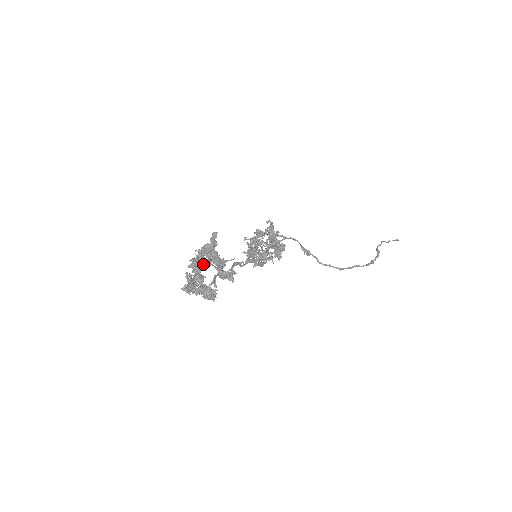
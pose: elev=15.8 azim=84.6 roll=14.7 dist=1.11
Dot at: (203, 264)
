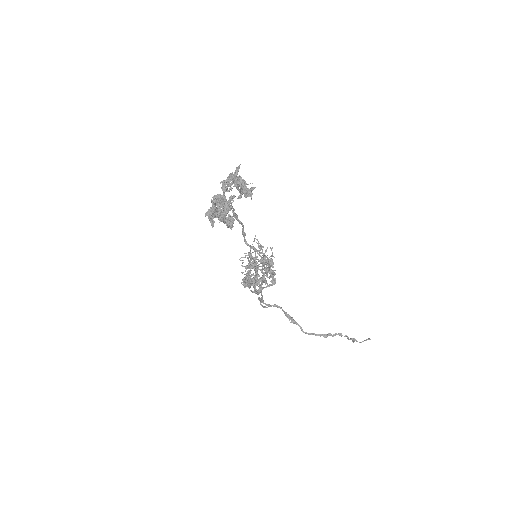
Dot at: occluded
